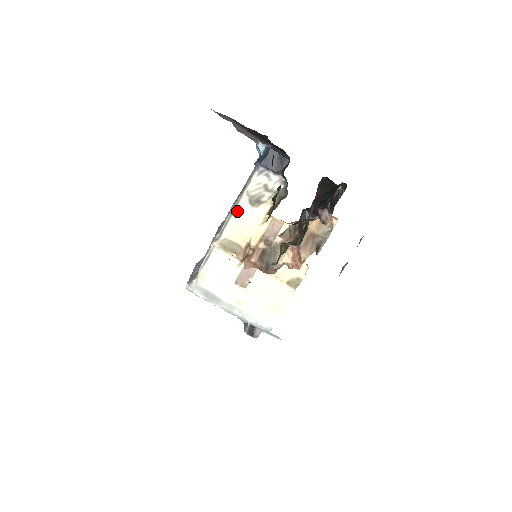
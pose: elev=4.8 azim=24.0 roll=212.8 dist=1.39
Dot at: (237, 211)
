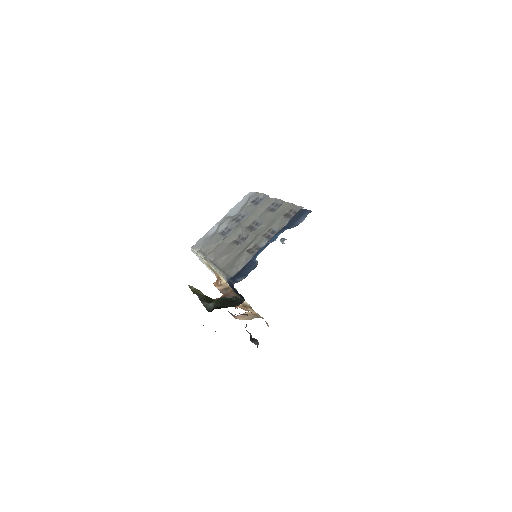
Dot at: occluded
